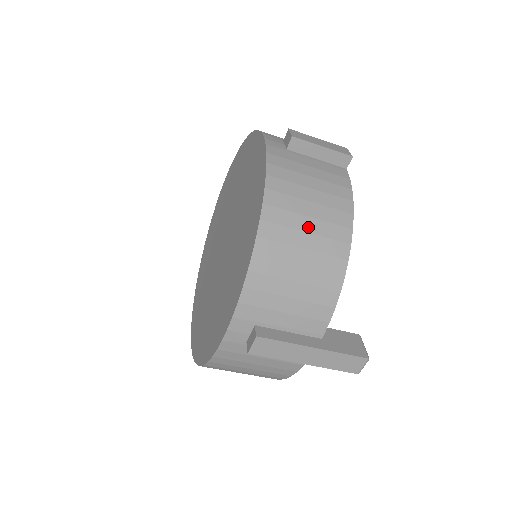
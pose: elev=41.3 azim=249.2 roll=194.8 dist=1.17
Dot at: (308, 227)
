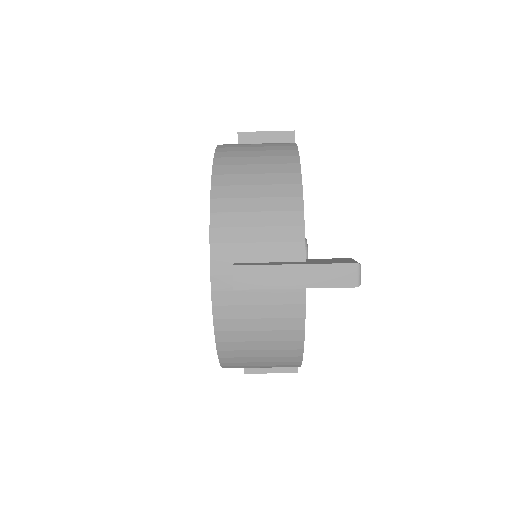
Dot at: (257, 171)
